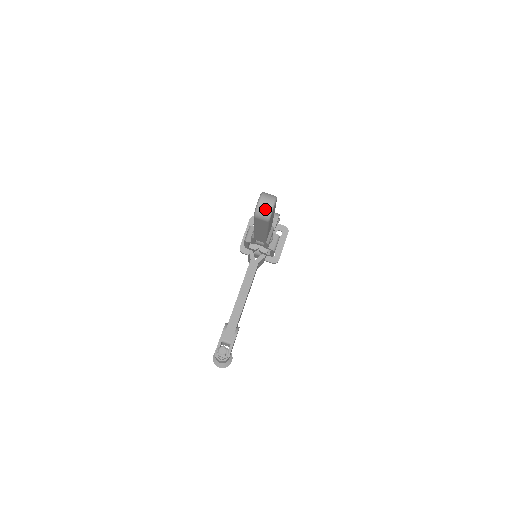
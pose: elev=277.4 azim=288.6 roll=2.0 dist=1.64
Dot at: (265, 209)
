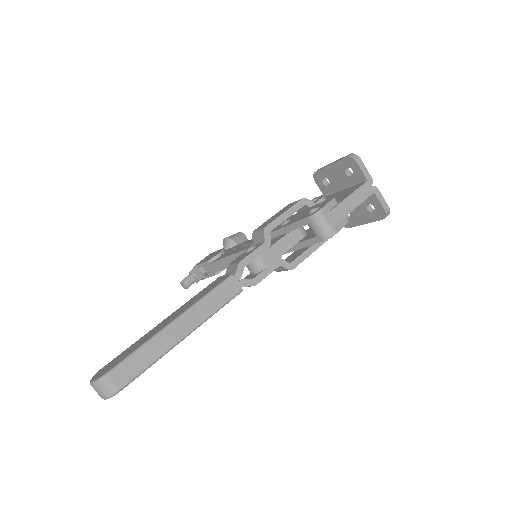
Dot at: occluded
